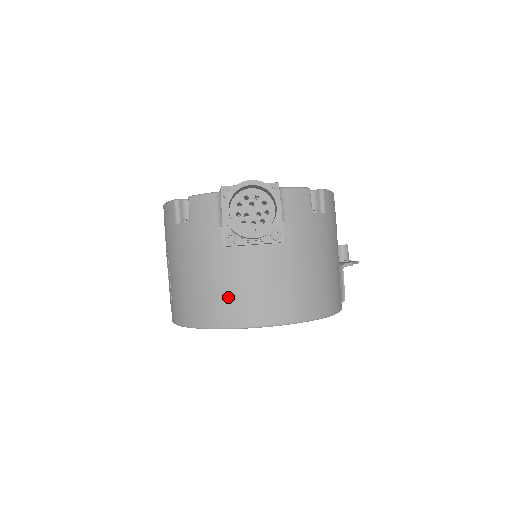
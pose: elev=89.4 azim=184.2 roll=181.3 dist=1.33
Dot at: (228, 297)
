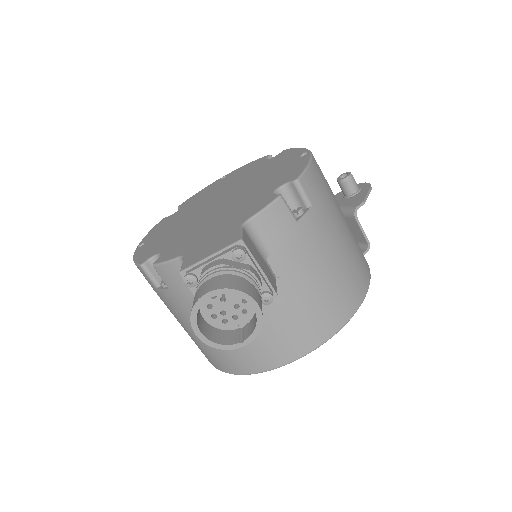
Dot at: (247, 348)
